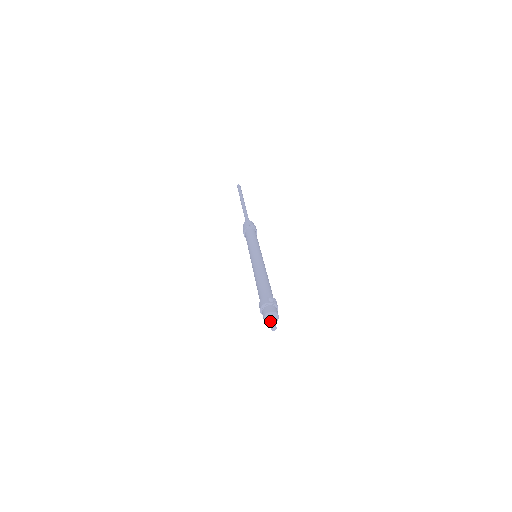
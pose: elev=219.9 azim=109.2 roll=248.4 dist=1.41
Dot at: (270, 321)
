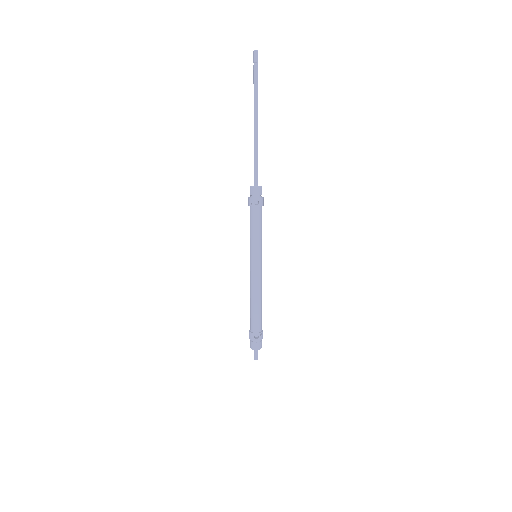
Dot at: (254, 354)
